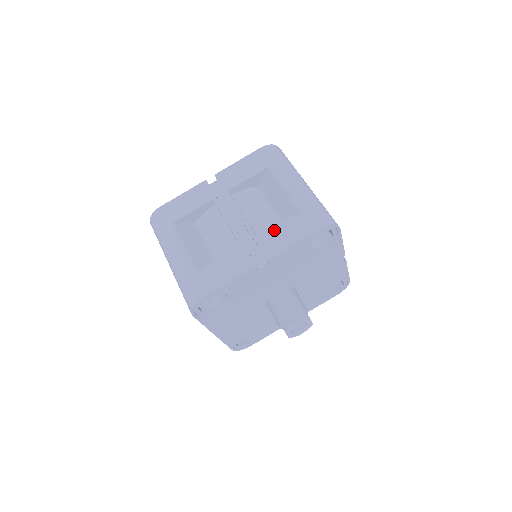
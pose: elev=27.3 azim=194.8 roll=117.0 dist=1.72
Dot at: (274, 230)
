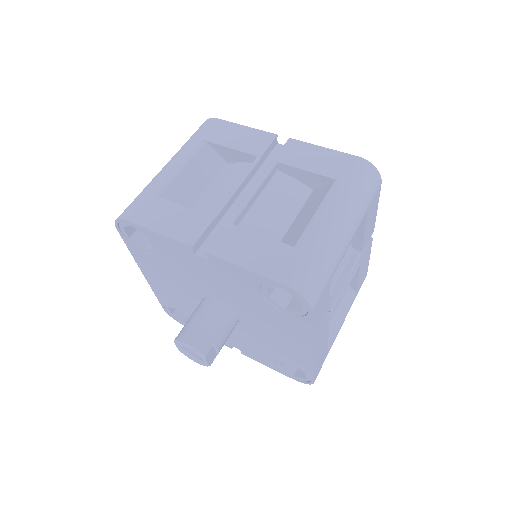
Dot at: (251, 236)
